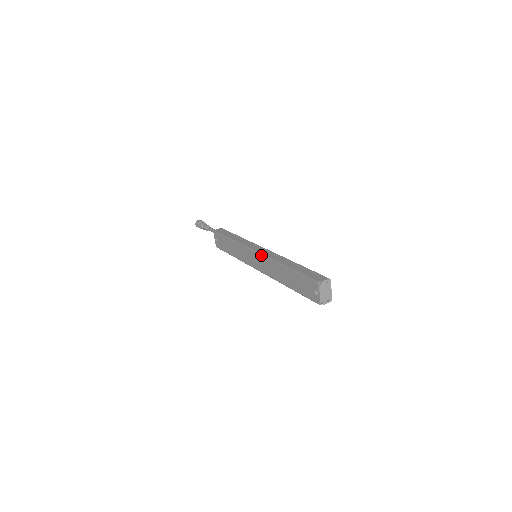
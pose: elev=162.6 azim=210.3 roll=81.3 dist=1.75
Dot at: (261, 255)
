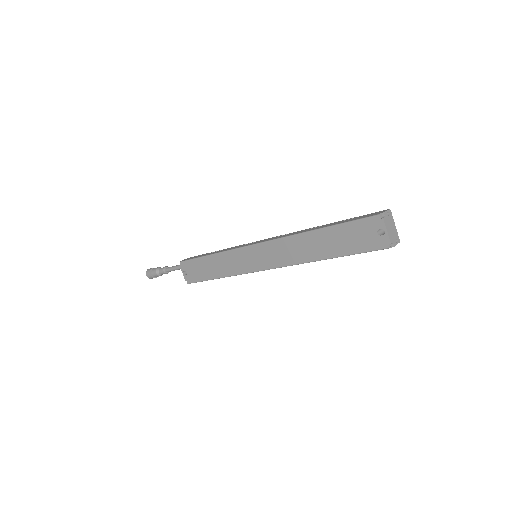
Dot at: (269, 242)
